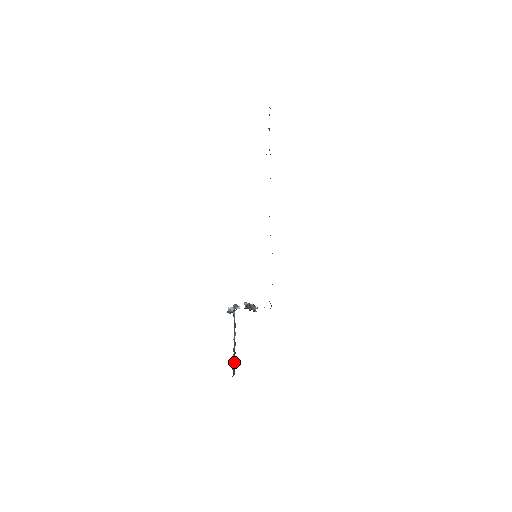
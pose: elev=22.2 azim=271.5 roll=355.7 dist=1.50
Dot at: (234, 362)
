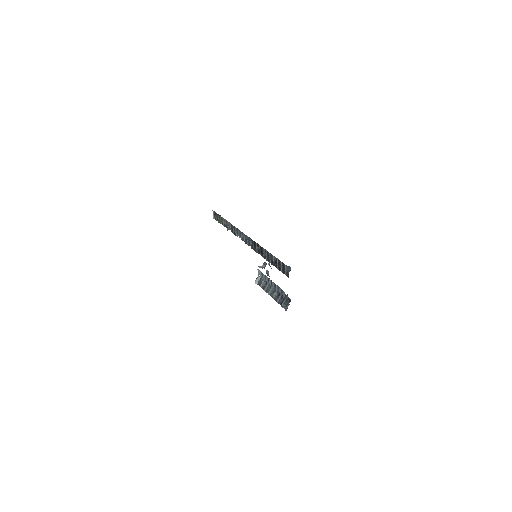
Dot at: occluded
